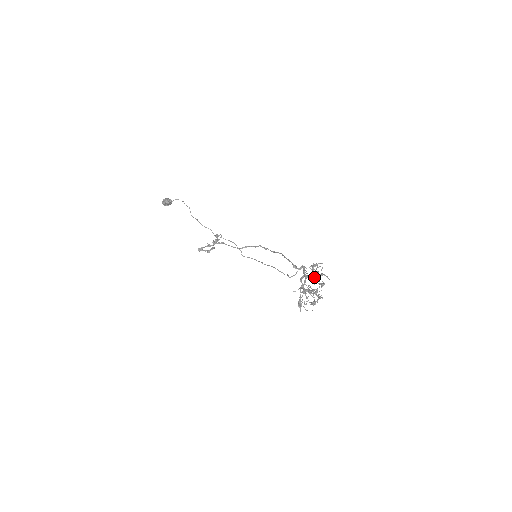
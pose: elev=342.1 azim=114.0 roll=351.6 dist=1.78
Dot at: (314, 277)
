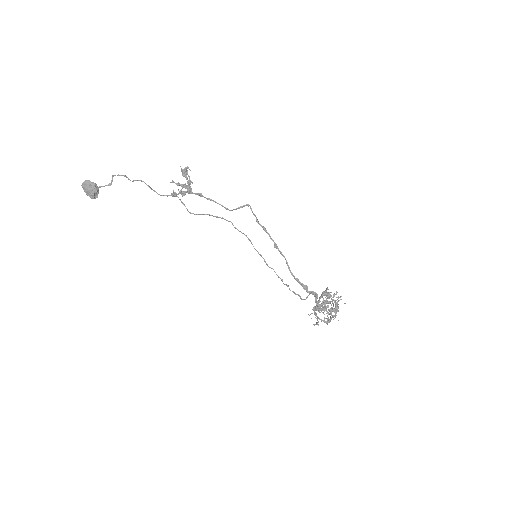
Dot at: (329, 293)
